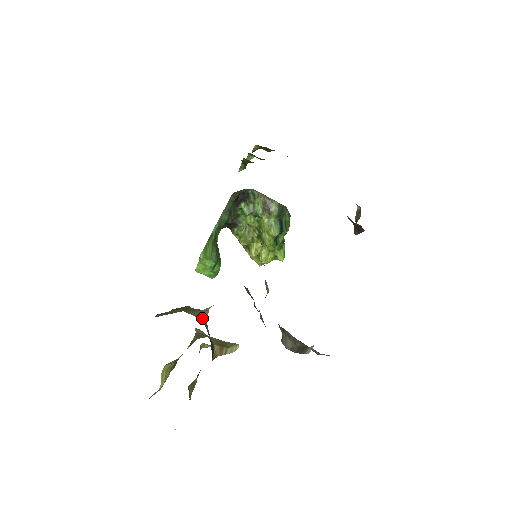
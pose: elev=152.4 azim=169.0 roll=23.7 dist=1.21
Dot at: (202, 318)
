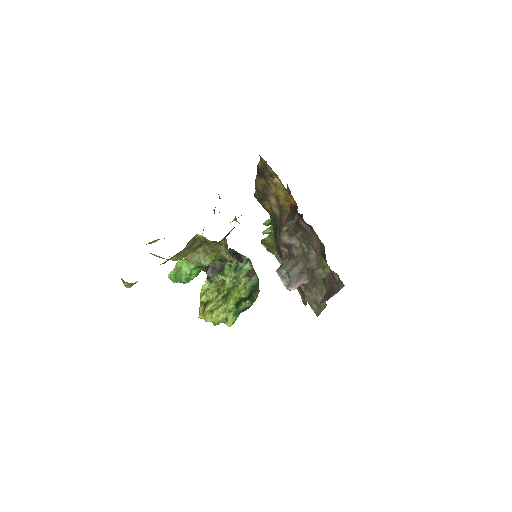
Dot at: occluded
